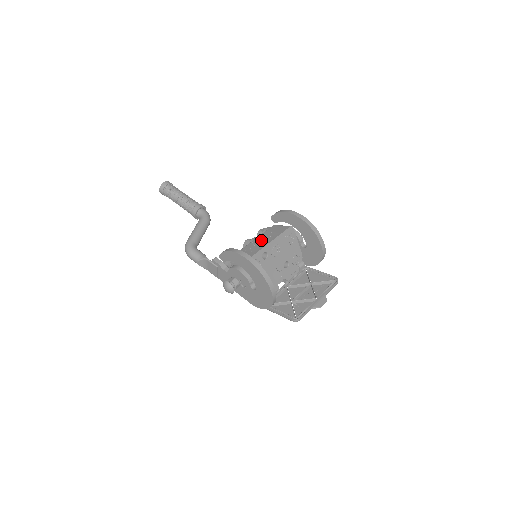
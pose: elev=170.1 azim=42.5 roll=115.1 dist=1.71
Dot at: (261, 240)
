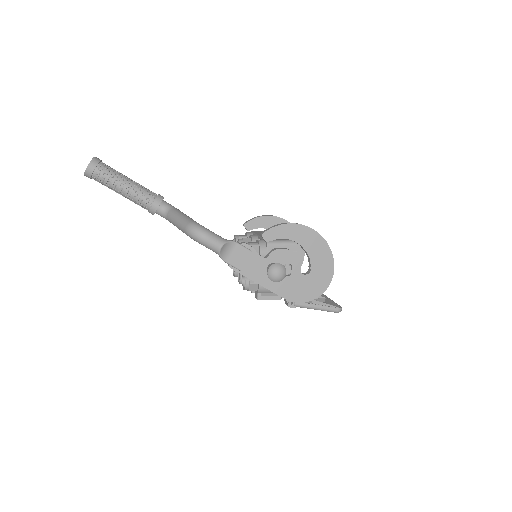
Dot at: occluded
